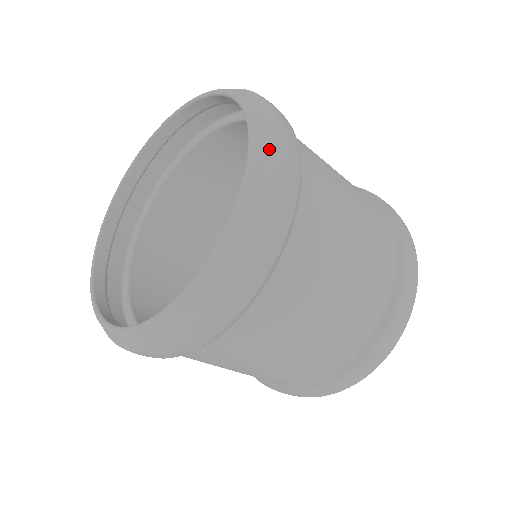
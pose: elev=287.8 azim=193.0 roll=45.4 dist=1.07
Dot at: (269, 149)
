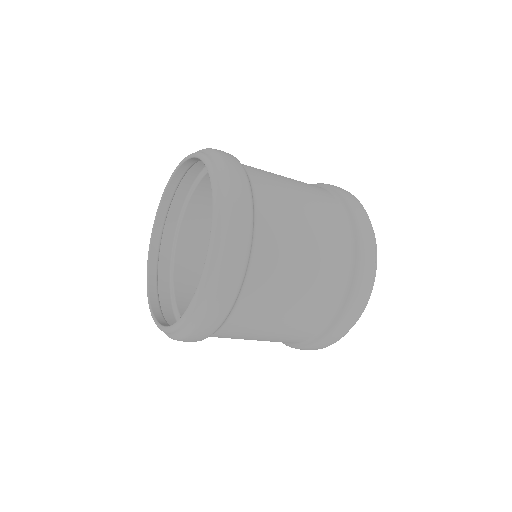
Dot at: (202, 150)
